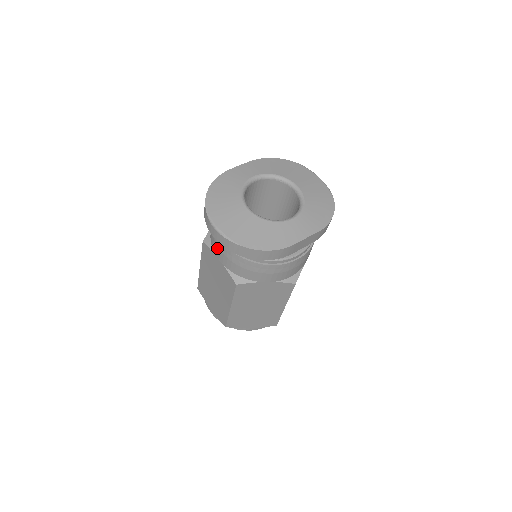
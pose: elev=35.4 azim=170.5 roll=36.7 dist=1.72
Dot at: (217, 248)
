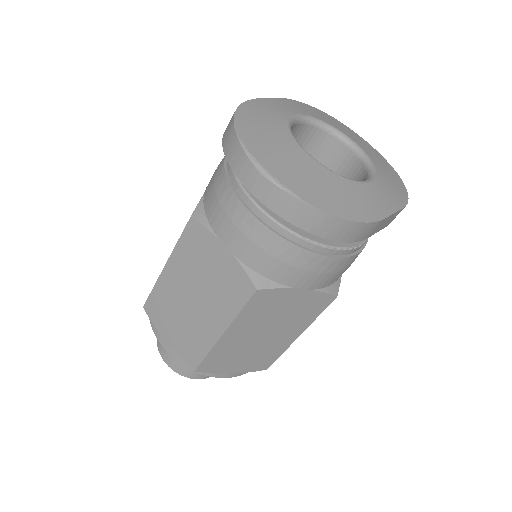
Dot at: (229, 224)
